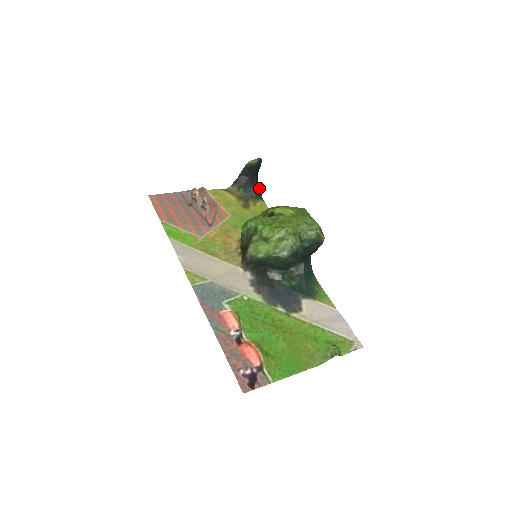
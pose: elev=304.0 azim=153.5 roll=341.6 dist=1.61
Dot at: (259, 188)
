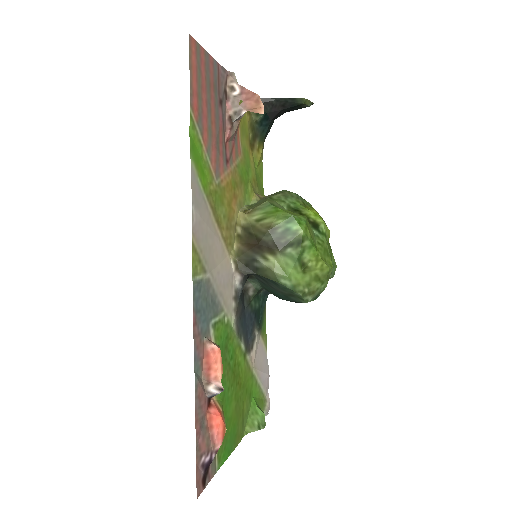
Dot at: occluded
